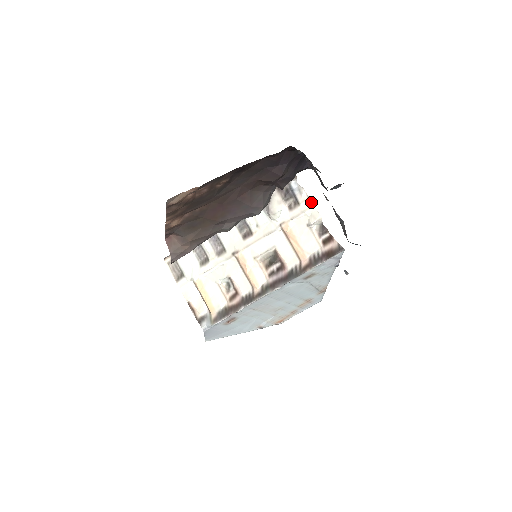
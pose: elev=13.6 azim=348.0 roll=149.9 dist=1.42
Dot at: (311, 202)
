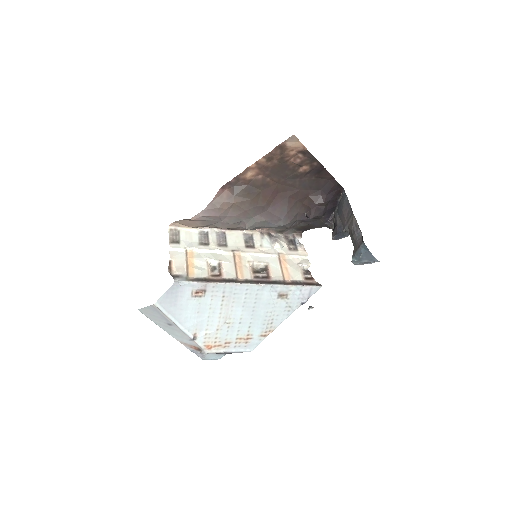
Dot at: (306, 253)
